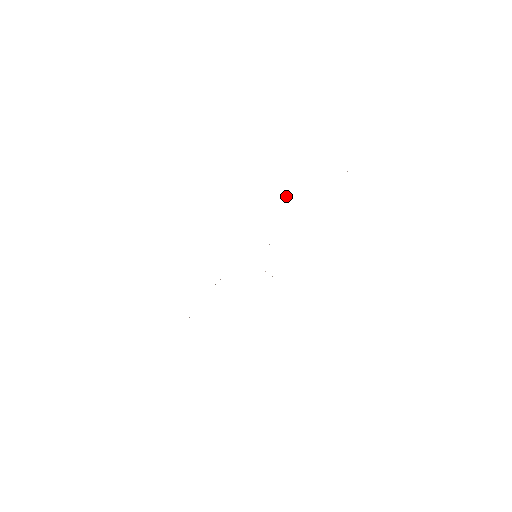
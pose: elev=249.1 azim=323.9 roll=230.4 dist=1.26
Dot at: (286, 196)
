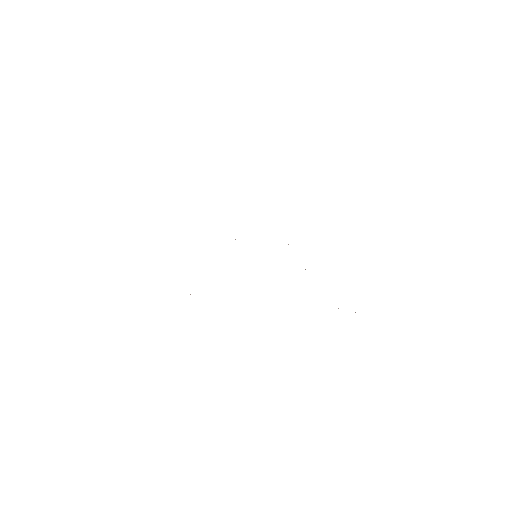
Dot at: occluded
